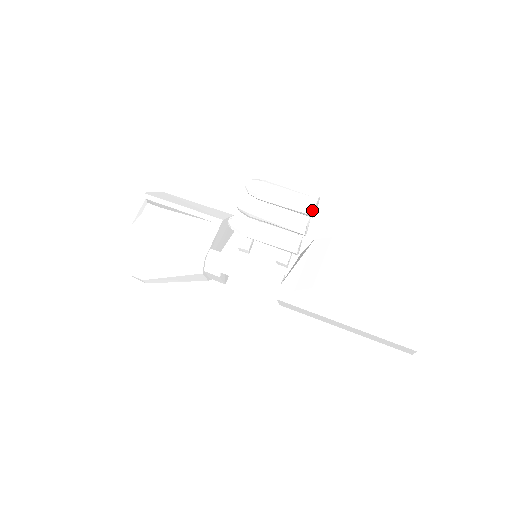
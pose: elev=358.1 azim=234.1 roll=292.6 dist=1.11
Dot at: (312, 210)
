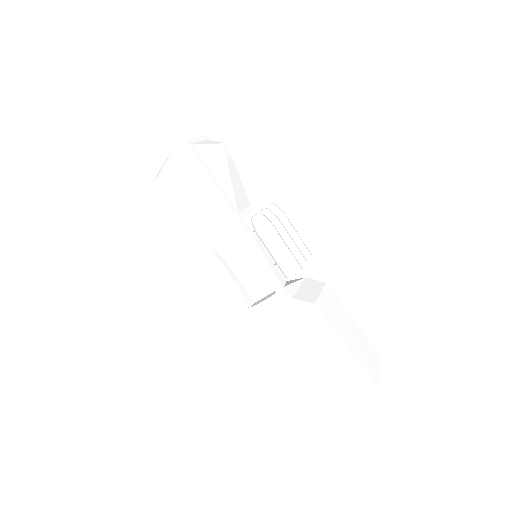
Dot at: (307, 258)
